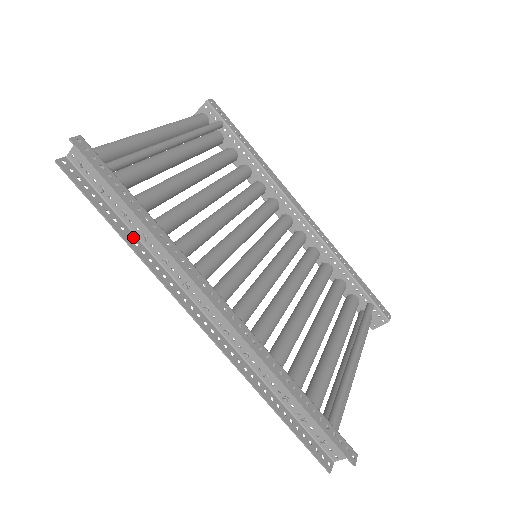
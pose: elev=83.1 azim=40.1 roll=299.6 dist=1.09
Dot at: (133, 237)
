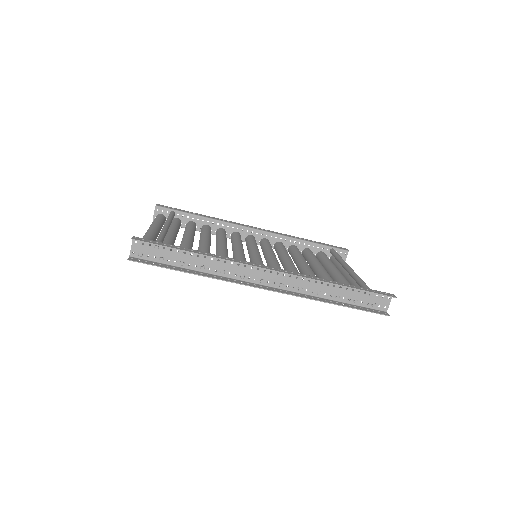
Dot at: (196, 272)
